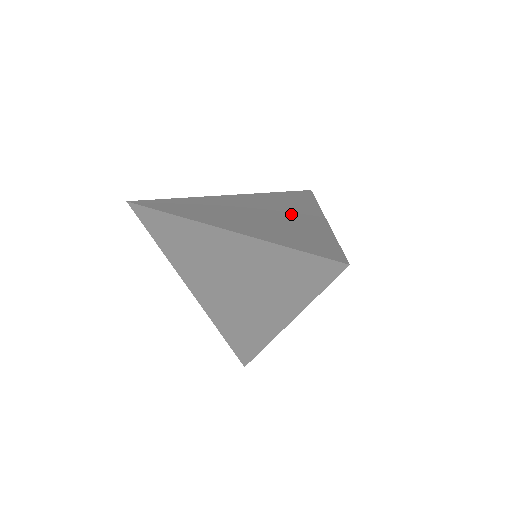
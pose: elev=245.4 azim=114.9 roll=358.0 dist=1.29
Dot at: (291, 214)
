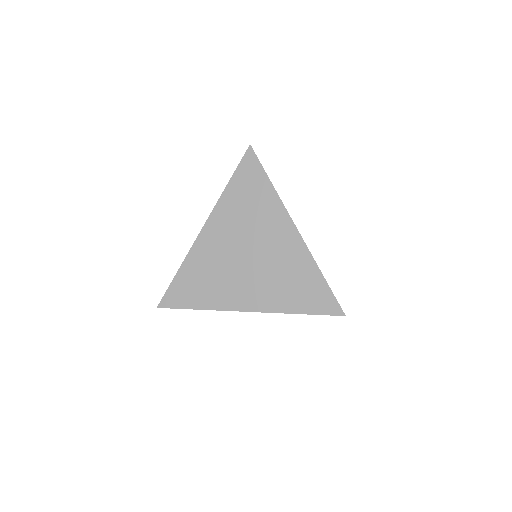
Dot at: occluded
